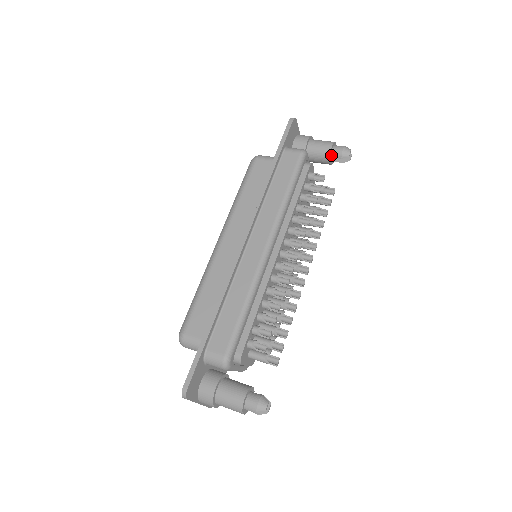
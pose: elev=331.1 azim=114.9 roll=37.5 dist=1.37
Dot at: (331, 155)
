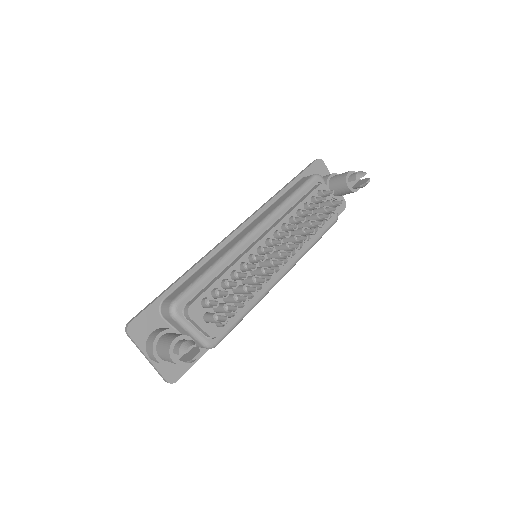
Dot at: (348, 180)
